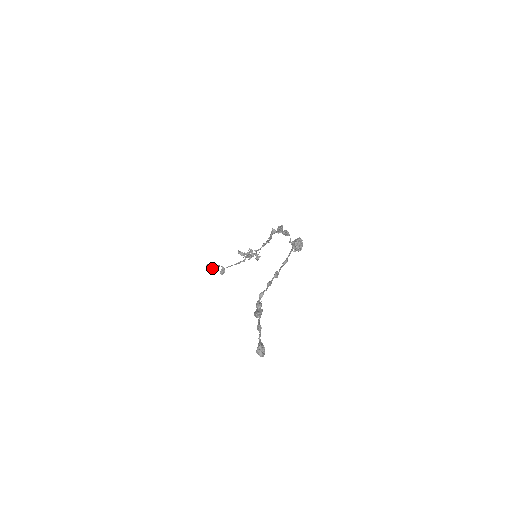
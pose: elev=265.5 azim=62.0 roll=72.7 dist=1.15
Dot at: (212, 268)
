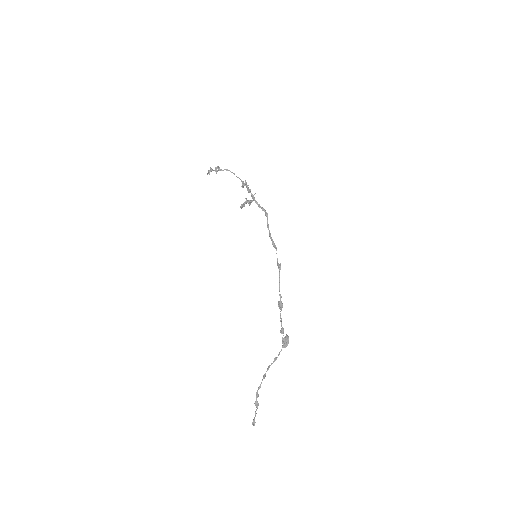
Dot at: occluded
